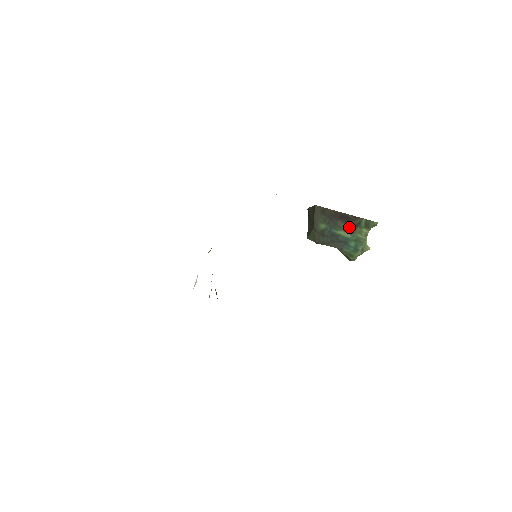
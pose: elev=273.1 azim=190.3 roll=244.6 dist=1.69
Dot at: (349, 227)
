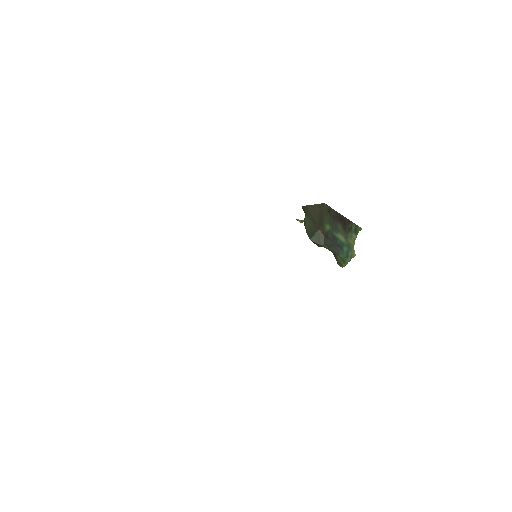
Dot at: (344, 231)
